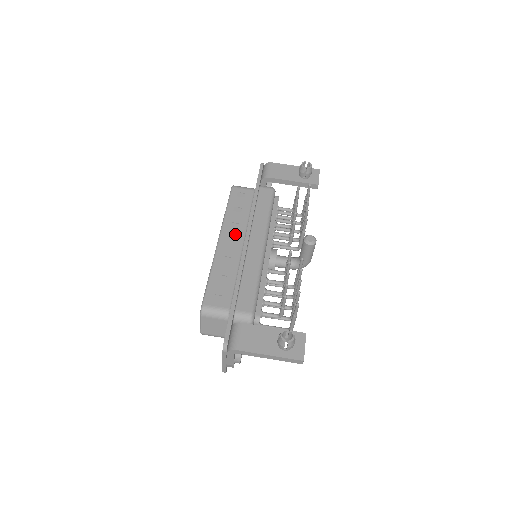
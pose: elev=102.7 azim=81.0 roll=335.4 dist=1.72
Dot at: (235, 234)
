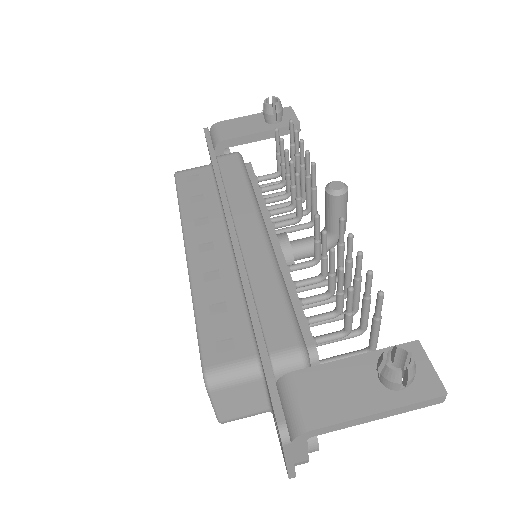
Dot at: (209, 233)
